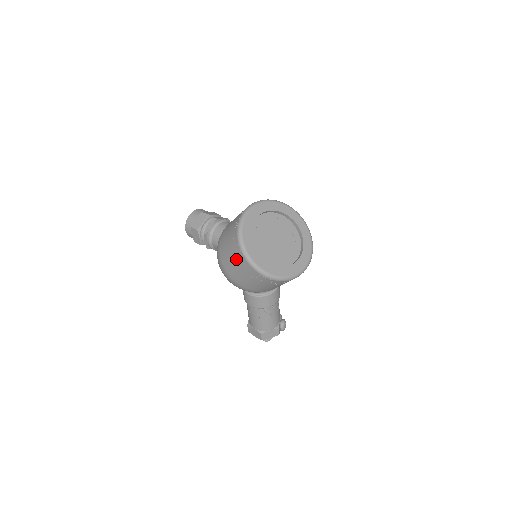
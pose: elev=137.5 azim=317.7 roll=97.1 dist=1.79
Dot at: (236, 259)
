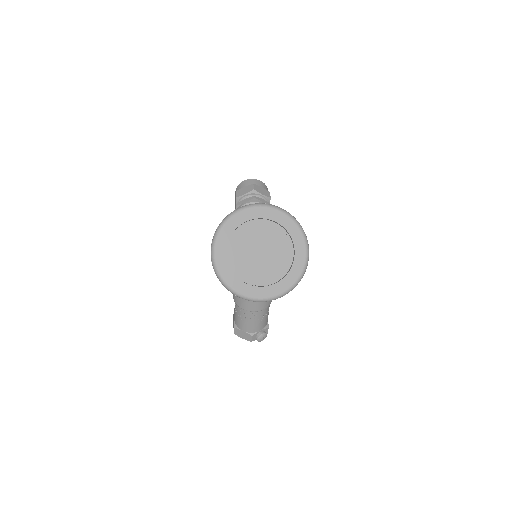
Dot at: occluded
